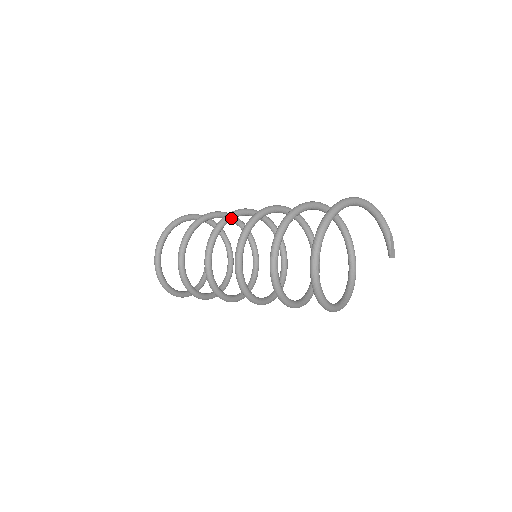
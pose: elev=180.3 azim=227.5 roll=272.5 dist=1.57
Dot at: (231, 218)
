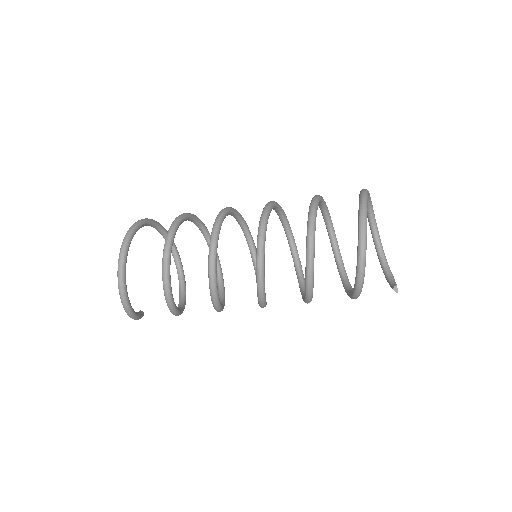
Dot at: (247, 225)
